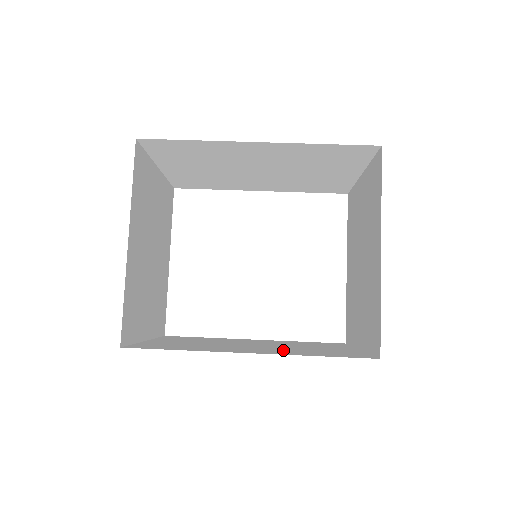
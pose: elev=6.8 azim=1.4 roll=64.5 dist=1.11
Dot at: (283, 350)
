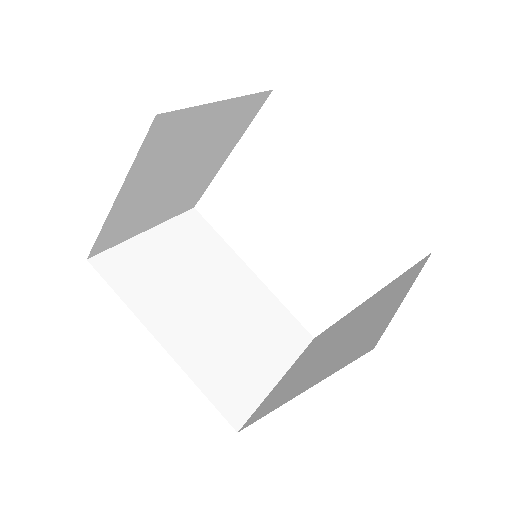
Dot at: (206, 346)
